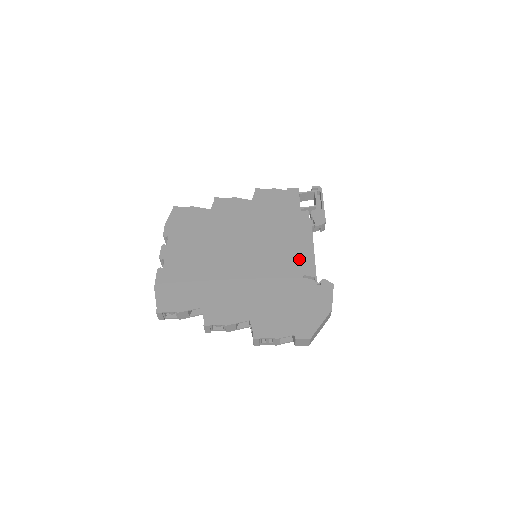
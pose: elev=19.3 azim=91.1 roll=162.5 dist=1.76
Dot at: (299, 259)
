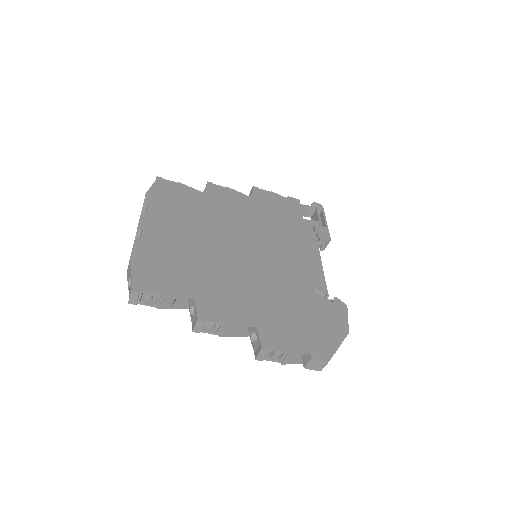
Dot at: (307, 270)
